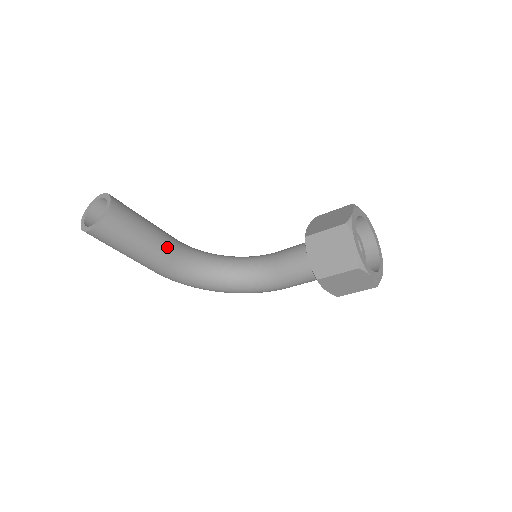
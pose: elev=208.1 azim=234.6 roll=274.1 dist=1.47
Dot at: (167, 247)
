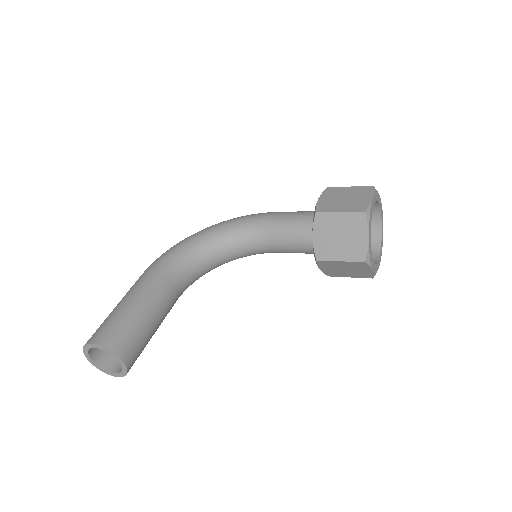
Dot at: (171, 304)
